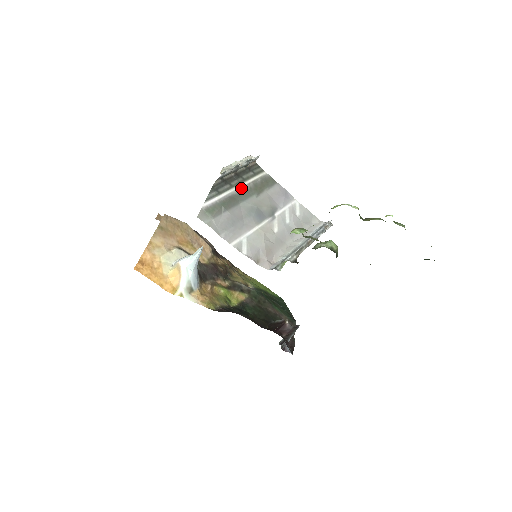
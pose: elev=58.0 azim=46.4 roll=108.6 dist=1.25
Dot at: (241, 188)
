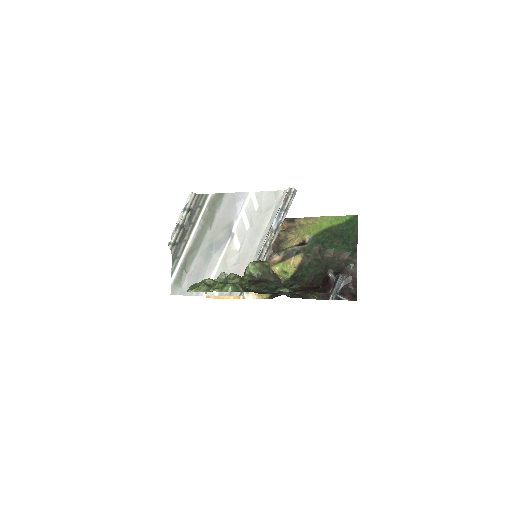
Dot at: (194, 235)
